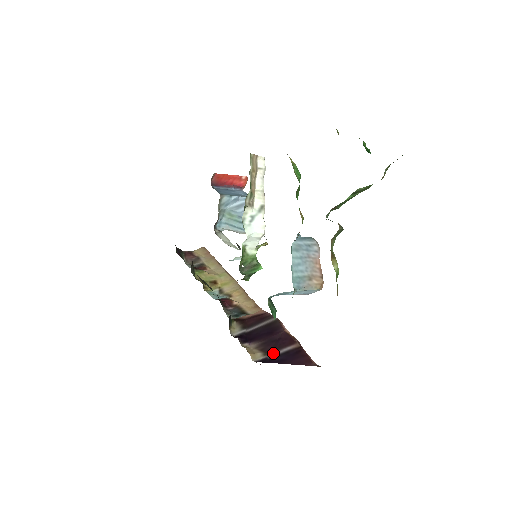
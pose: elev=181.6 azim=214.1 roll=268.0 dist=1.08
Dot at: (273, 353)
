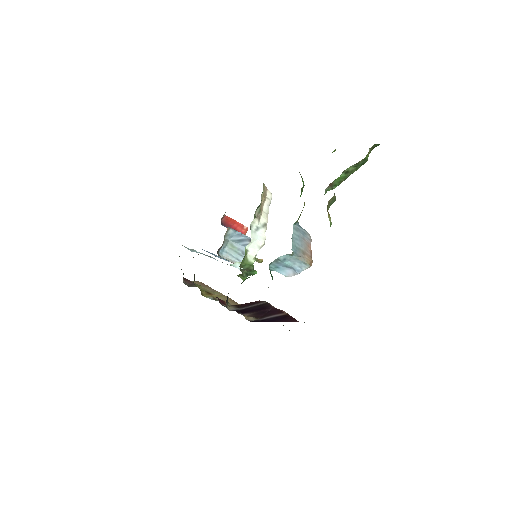
Dot at: (264, 317)
